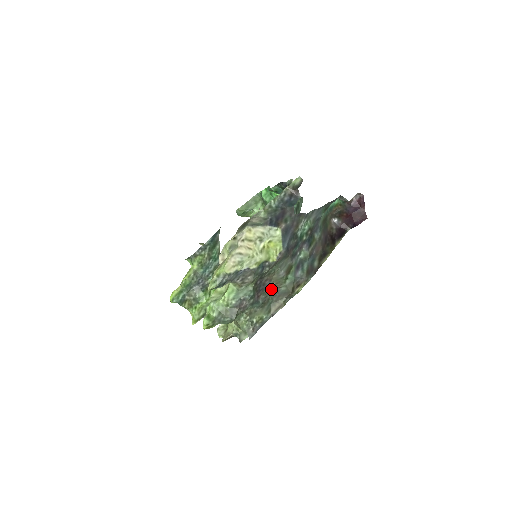
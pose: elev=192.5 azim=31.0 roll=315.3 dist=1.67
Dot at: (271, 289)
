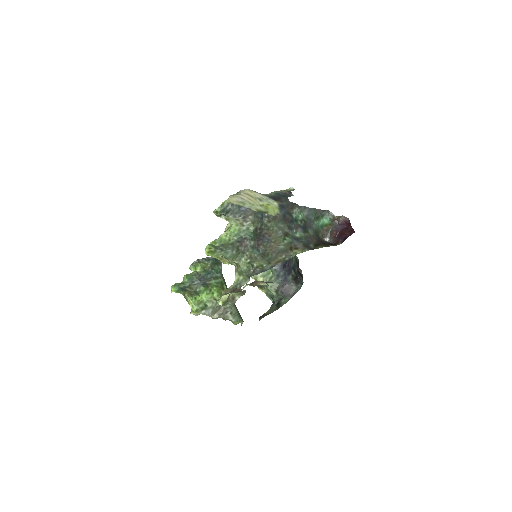
Dot at: (270, 245)
